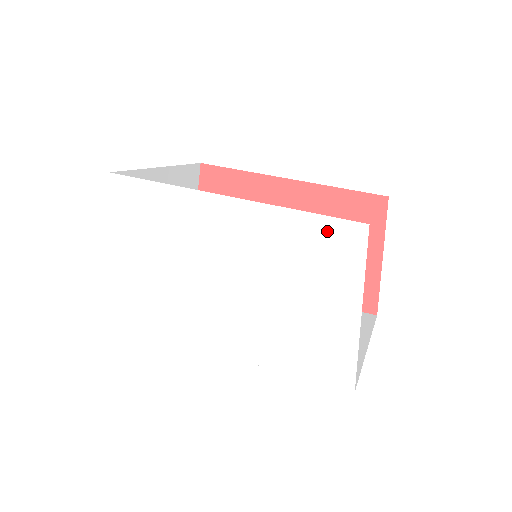
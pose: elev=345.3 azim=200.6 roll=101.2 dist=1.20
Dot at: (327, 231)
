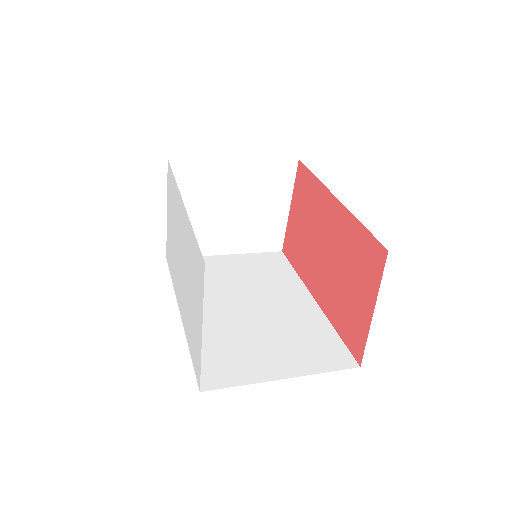
Dot at: (197, 255)
